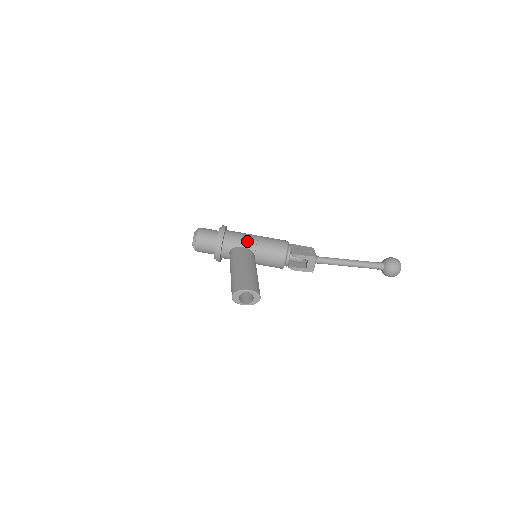
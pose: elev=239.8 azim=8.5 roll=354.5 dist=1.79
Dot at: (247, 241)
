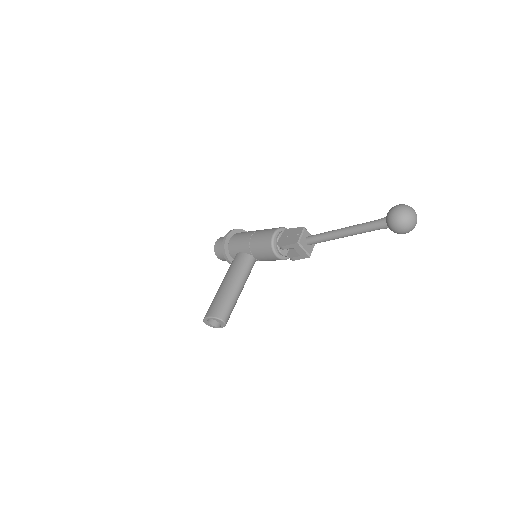
Dot at: (243, 244)
